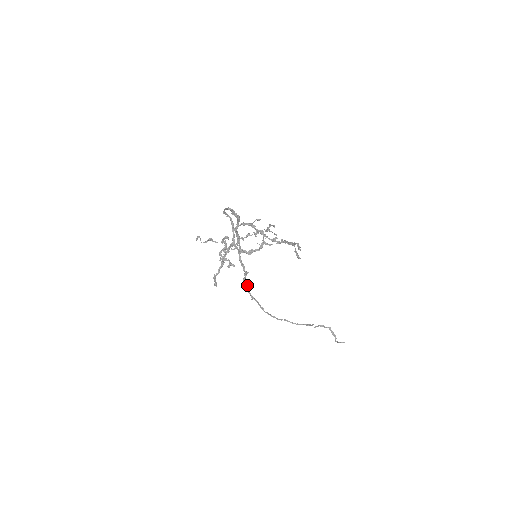
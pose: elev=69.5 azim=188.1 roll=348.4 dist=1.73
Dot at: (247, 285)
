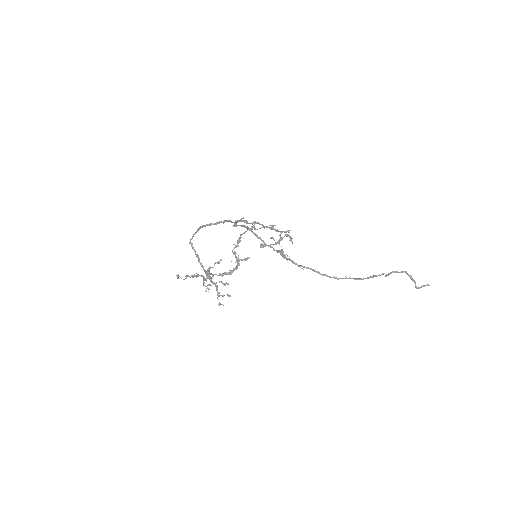
Dot at: (288, 259)
